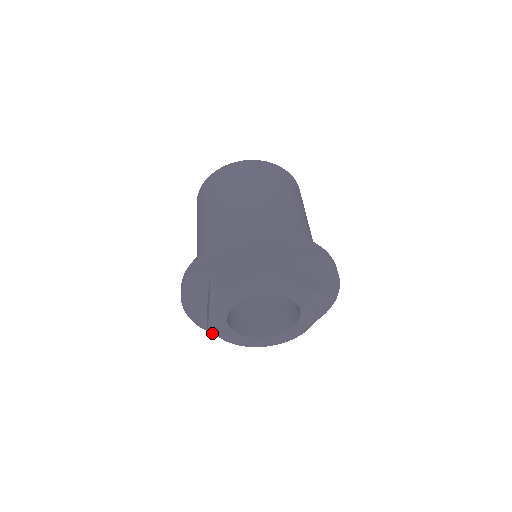
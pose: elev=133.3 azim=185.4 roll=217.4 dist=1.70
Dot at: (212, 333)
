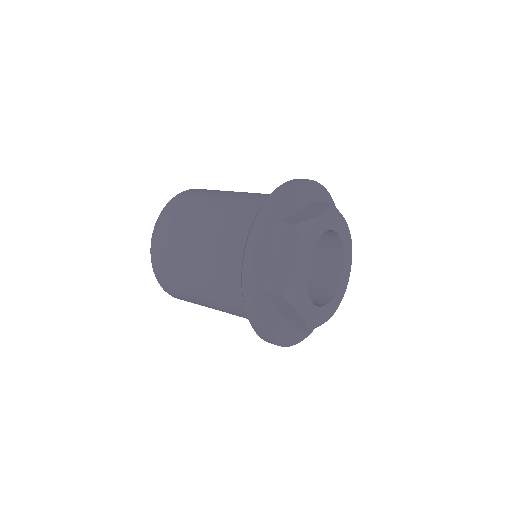
Dot at: occluded
